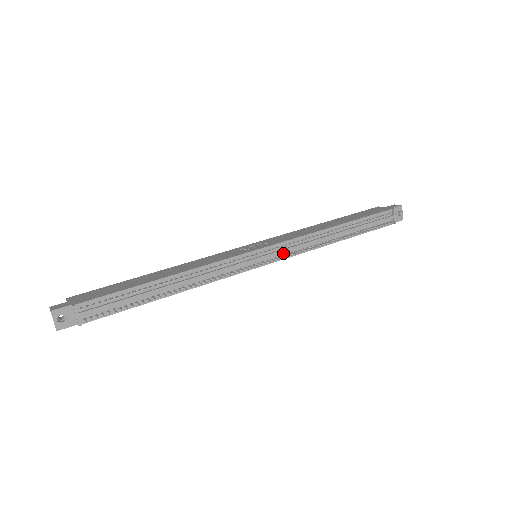
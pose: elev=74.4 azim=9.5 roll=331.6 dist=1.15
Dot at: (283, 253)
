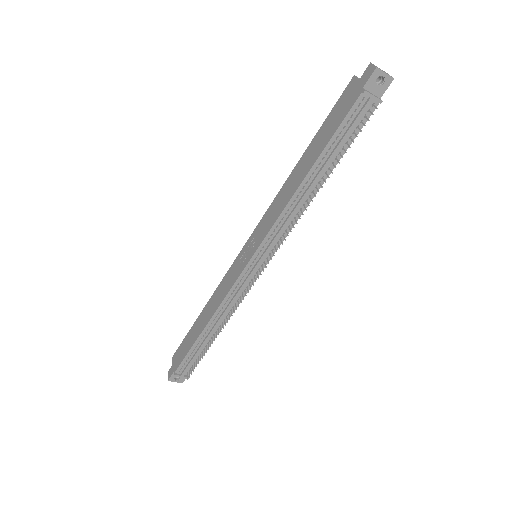
Dot at: (273, 245)
